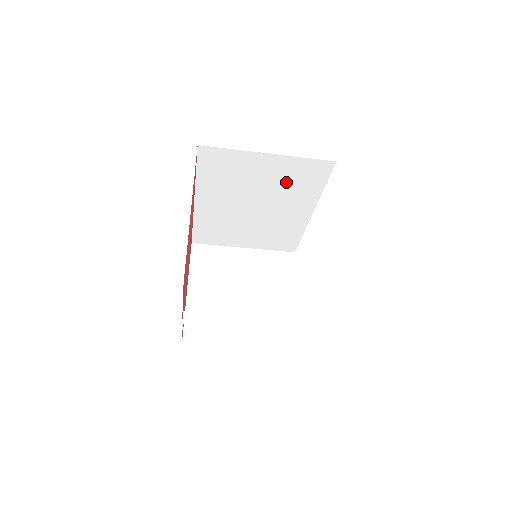
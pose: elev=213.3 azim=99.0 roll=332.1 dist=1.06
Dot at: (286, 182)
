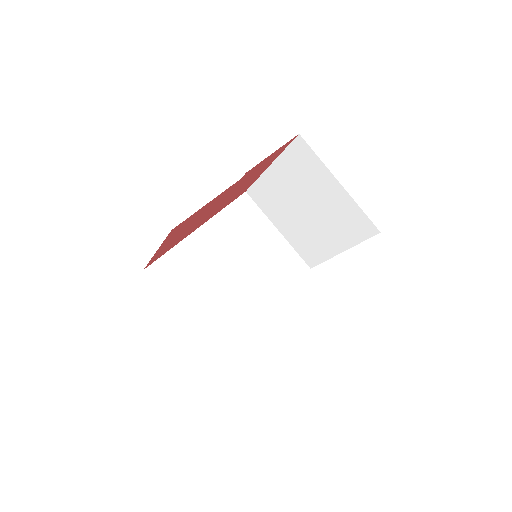
Dot at: (272, 262)
